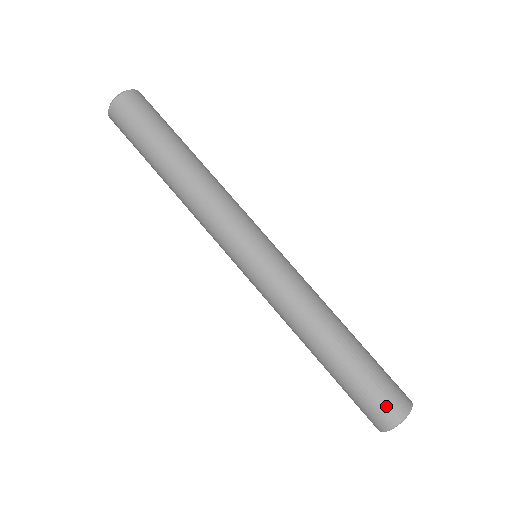
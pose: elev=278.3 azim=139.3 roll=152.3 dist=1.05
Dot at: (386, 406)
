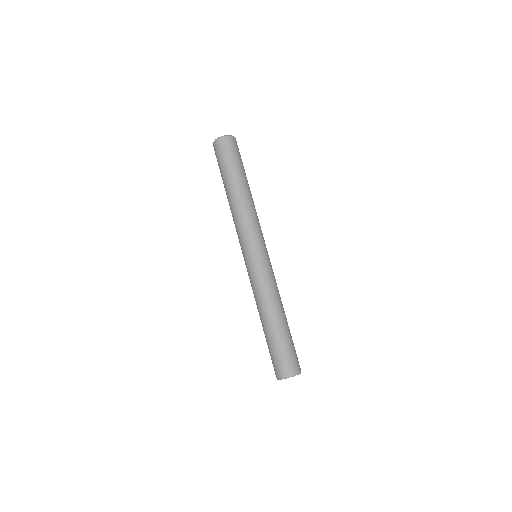
Dot at: (290, 364)
